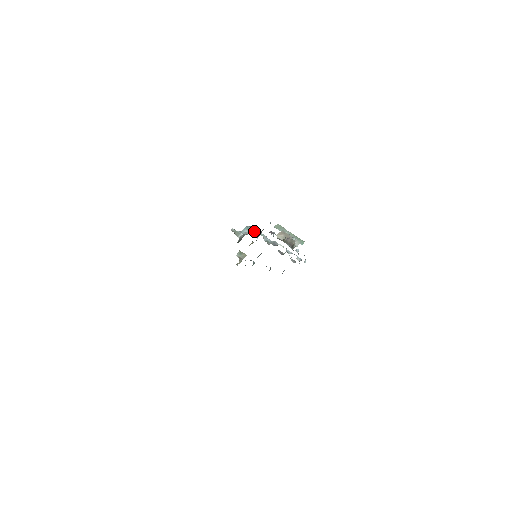
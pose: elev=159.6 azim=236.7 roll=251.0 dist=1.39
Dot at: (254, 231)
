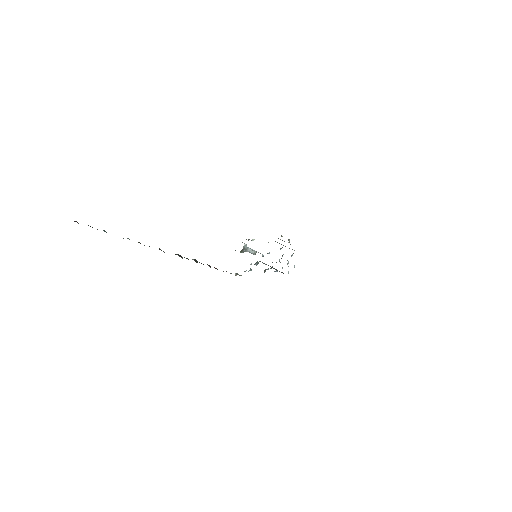
Dot at: (254, 250)
